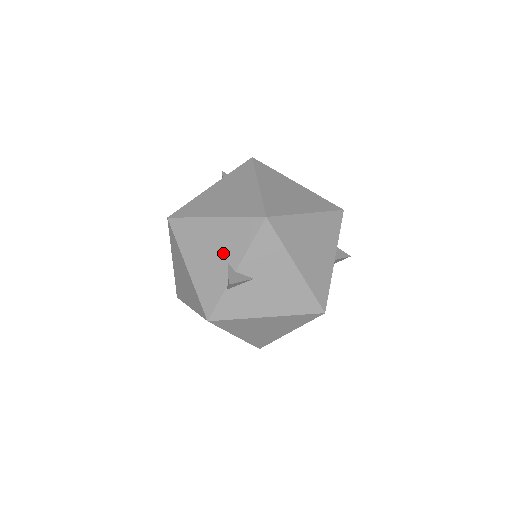
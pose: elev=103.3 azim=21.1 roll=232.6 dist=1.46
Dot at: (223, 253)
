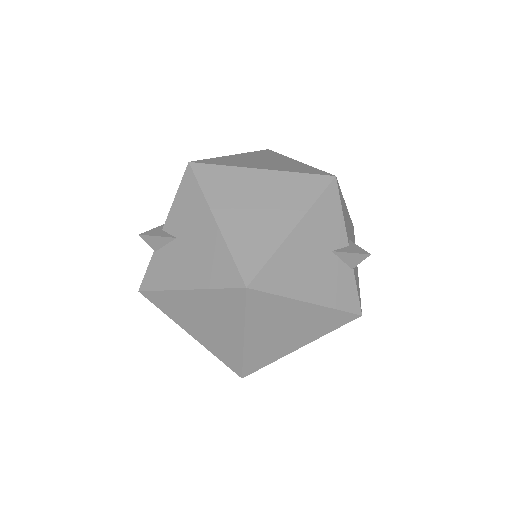
Dot at: occluded
